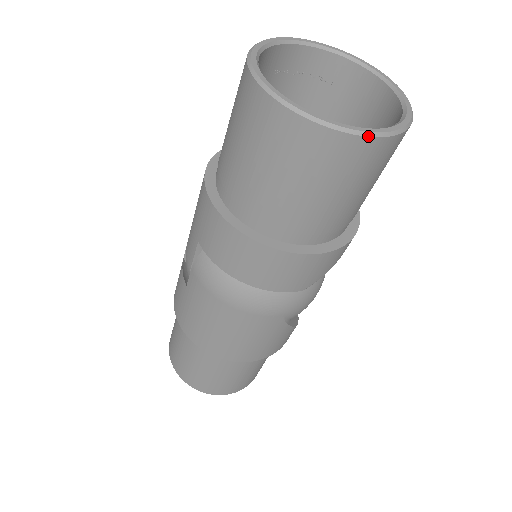
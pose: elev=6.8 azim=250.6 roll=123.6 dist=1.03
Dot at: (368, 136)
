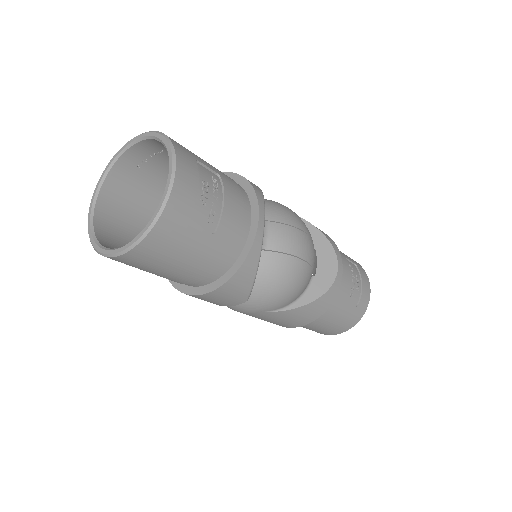
Dot at: (121, 254)
